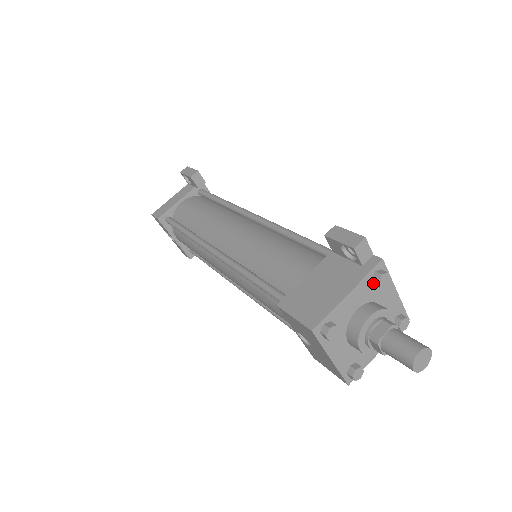
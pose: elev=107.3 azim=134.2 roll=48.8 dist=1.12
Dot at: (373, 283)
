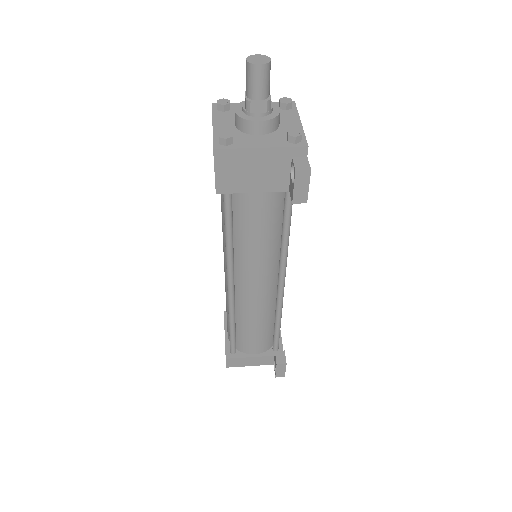
Dot at: occluded
